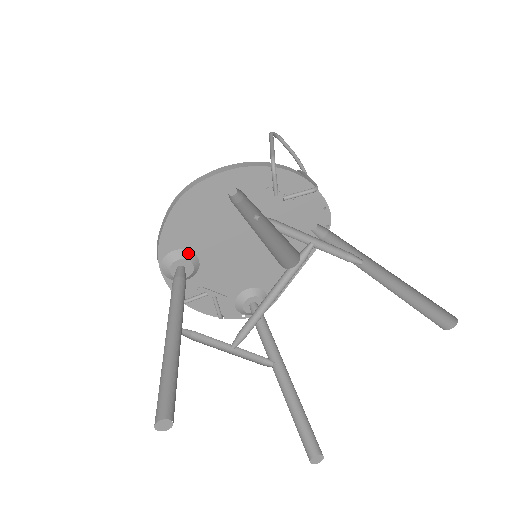
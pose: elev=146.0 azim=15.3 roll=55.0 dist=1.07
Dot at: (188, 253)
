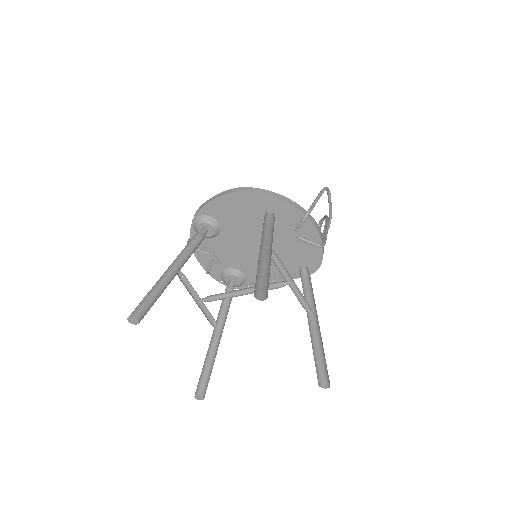
Dot at: (217, 224)
